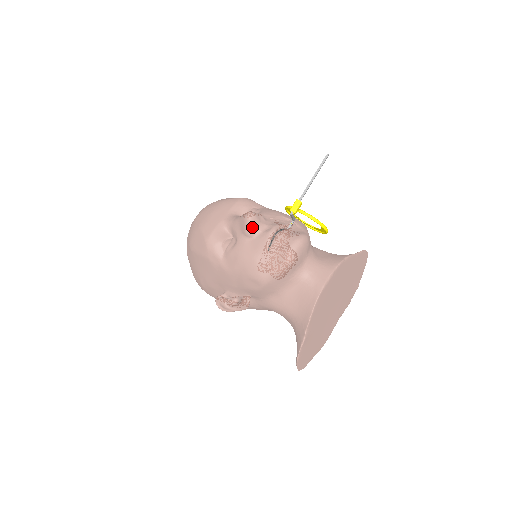
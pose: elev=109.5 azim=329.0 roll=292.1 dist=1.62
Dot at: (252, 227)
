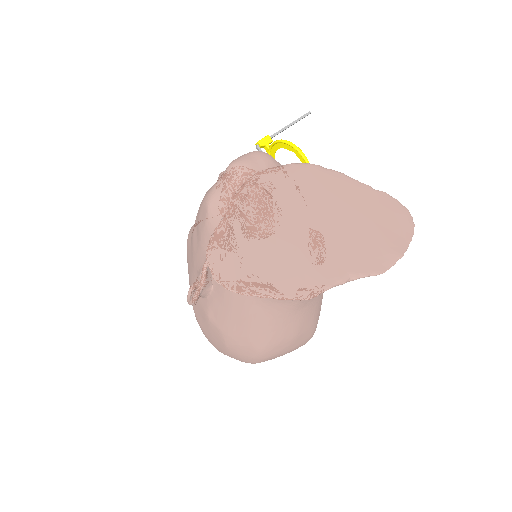
Dot at: occluded
